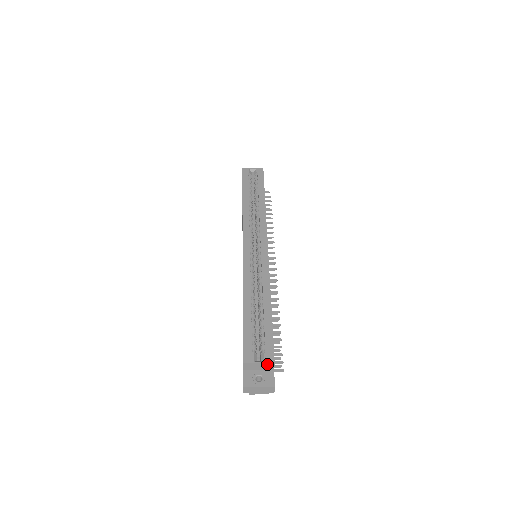
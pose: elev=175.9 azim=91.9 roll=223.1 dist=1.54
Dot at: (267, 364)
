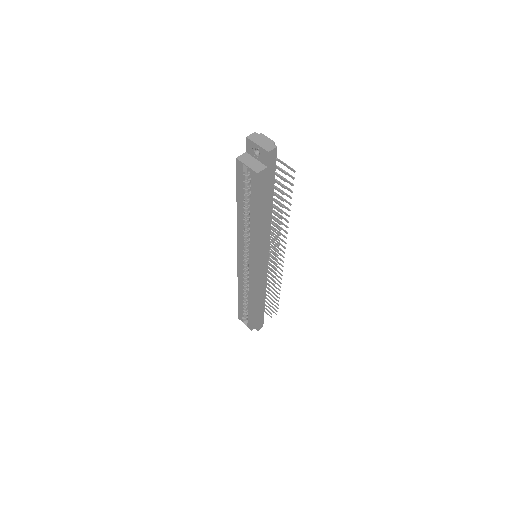
Dot at: (249, 327)
